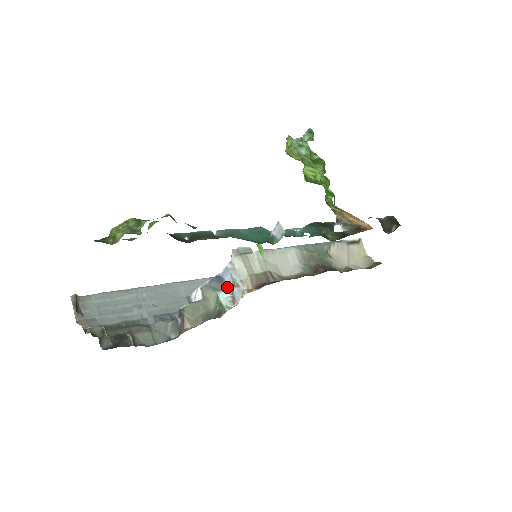
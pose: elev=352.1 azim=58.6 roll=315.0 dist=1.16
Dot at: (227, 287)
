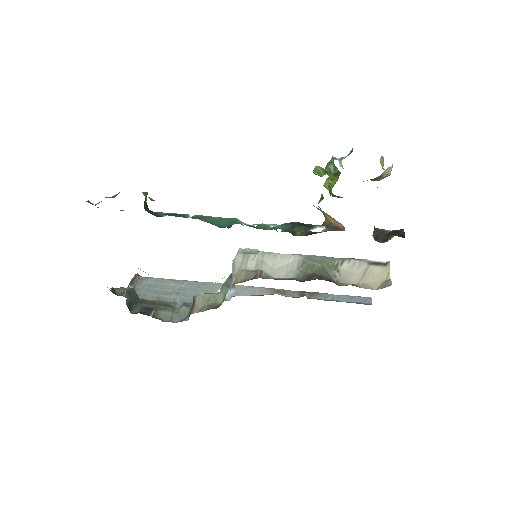
Dot at: occluded
